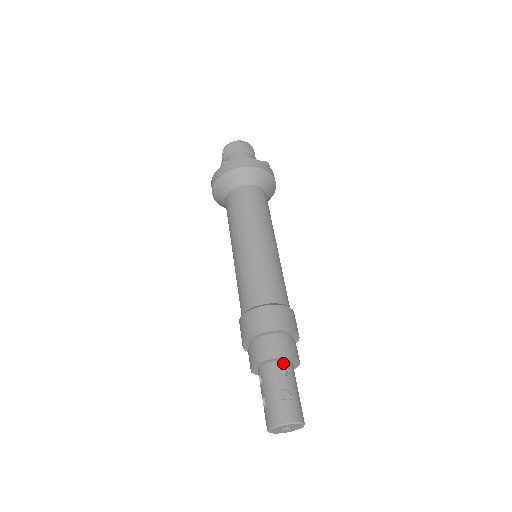
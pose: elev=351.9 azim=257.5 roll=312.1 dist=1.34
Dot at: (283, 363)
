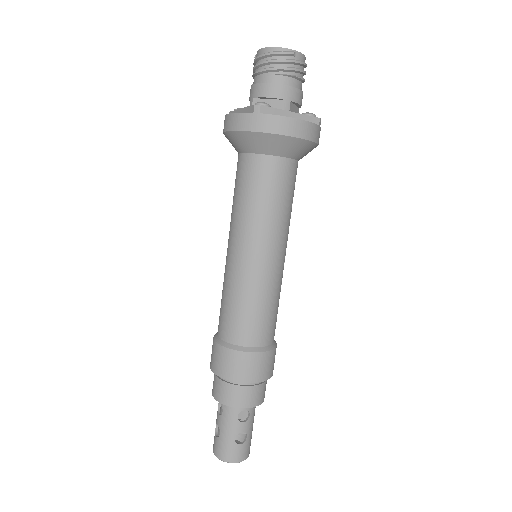
Dot at: occluded
